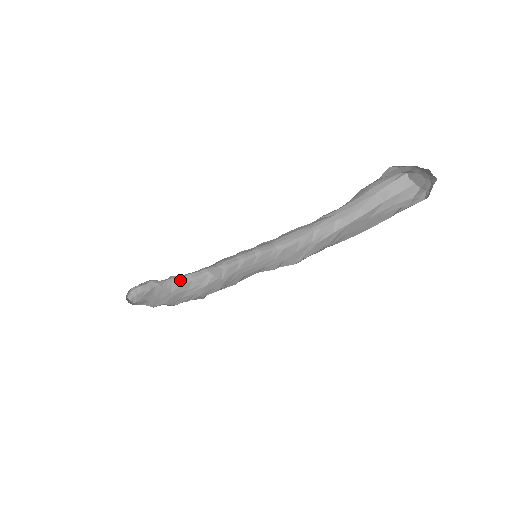
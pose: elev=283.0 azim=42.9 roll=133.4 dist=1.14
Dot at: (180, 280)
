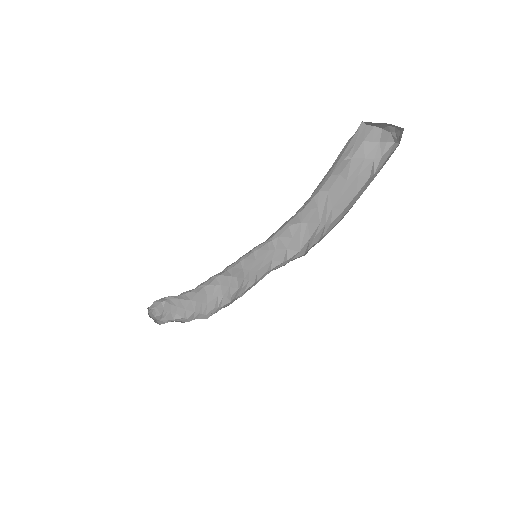
Dot at: (192, 290)
